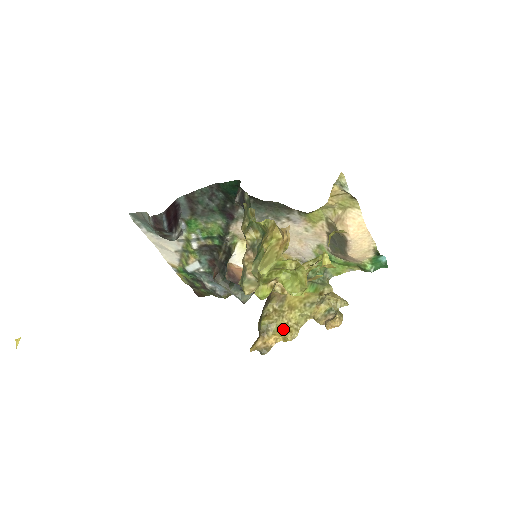
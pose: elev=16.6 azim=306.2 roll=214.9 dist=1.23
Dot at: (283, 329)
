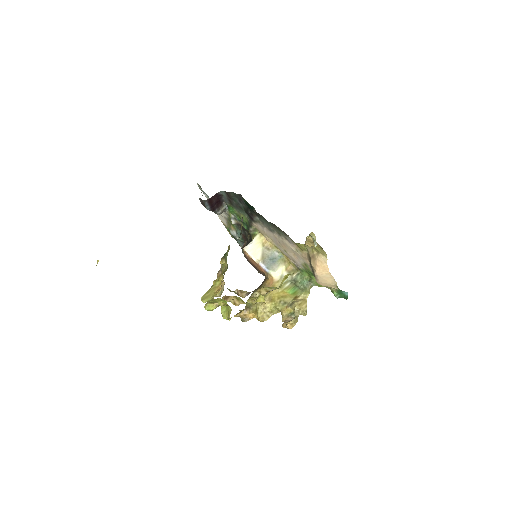
Dot at: (258, 312)
